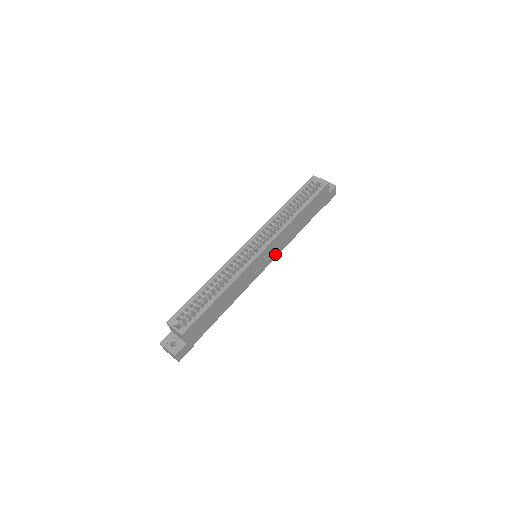
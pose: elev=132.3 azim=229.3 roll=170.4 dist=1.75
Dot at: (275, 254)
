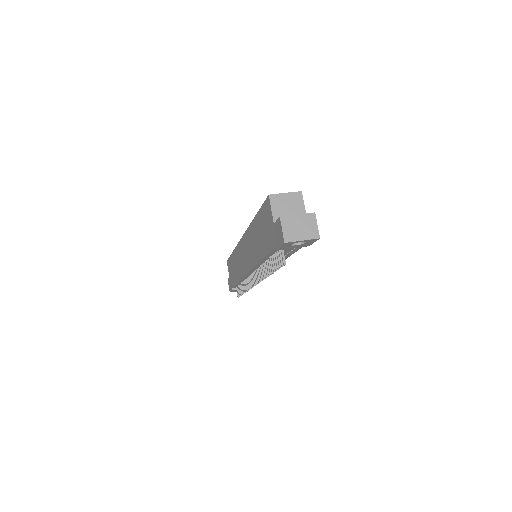
Dot at: occluded
